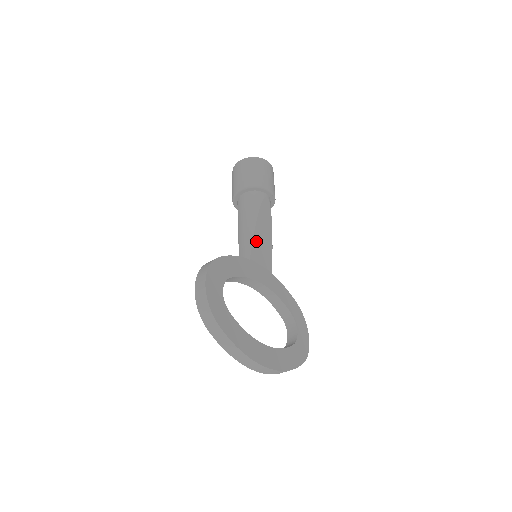
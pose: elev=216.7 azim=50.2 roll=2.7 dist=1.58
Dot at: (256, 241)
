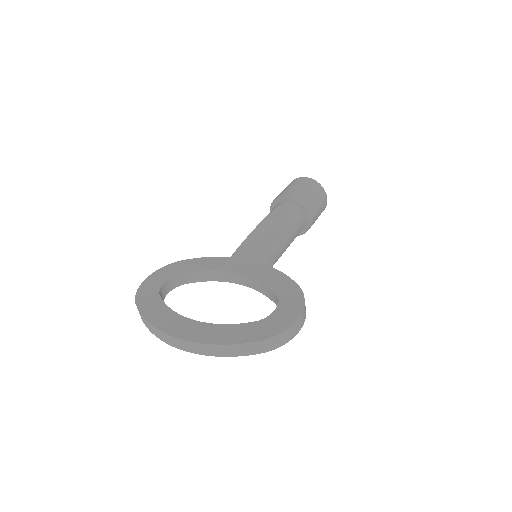
Dot at: (249, 241)
